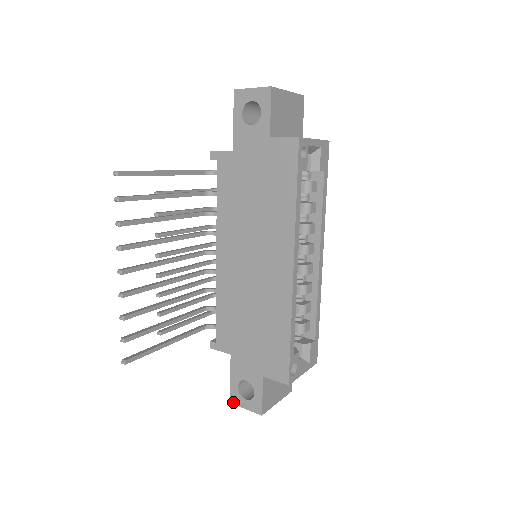
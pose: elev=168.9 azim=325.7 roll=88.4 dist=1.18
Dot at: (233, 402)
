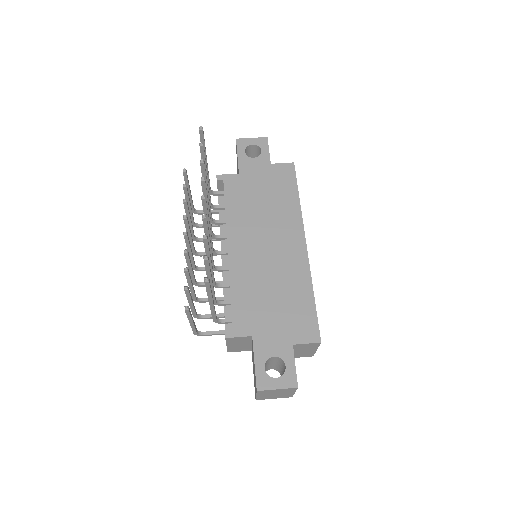
Dot at: (261, 388)
